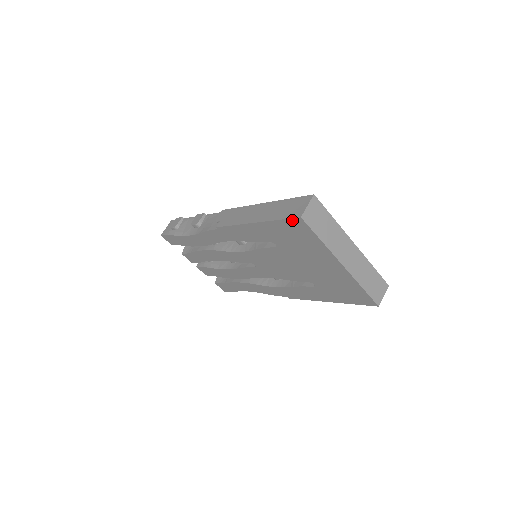
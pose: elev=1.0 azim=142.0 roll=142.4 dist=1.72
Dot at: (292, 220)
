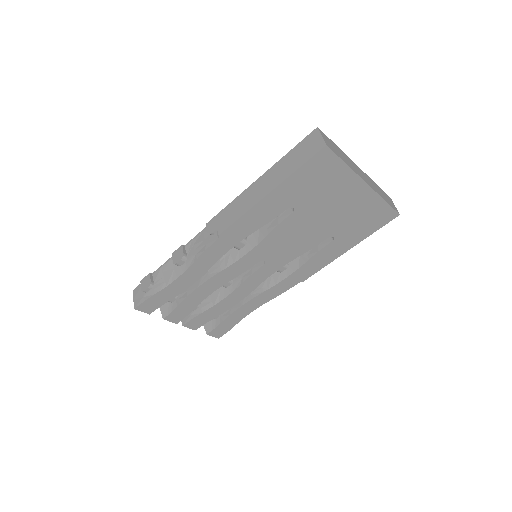
Dot at: (316, 156)
